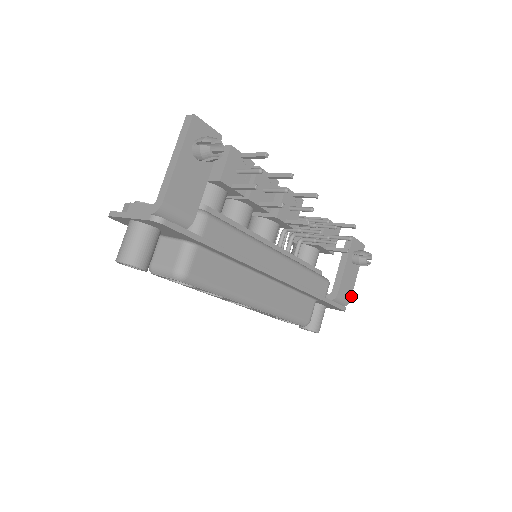
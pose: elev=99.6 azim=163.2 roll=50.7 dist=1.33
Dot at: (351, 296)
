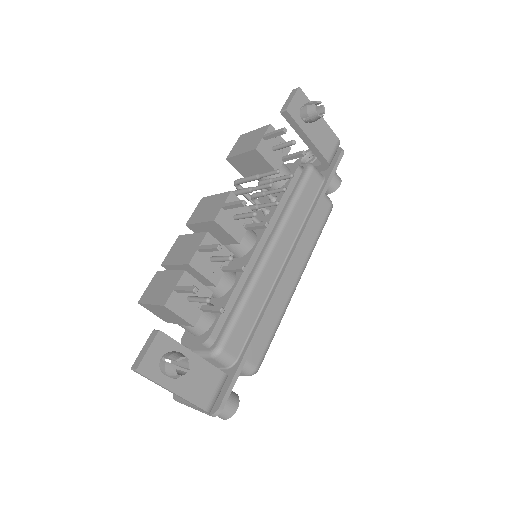
Dot at: (335, 136)
